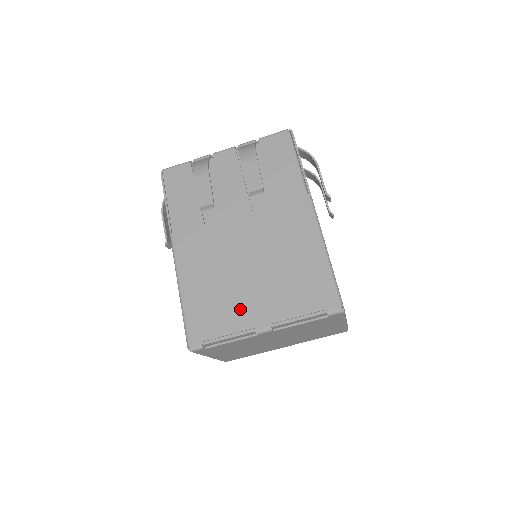
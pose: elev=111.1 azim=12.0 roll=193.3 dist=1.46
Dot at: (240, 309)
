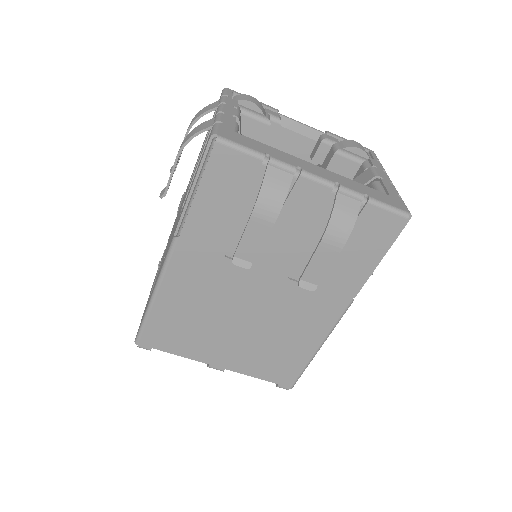
Dot at: (206, 346)
